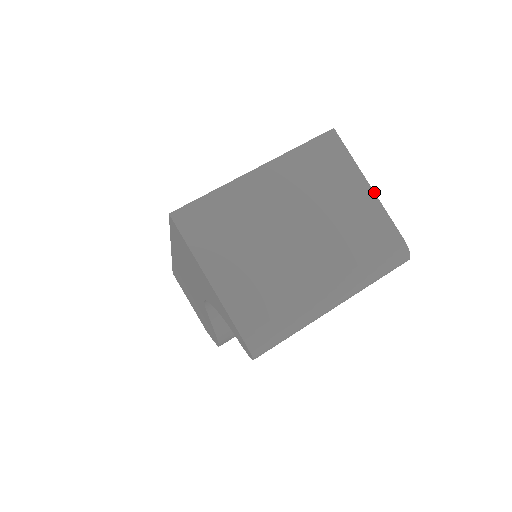
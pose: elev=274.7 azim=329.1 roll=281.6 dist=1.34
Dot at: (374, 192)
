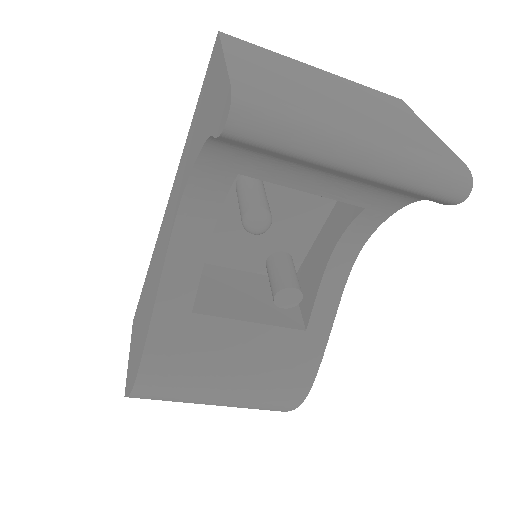
Dot at: occluded
